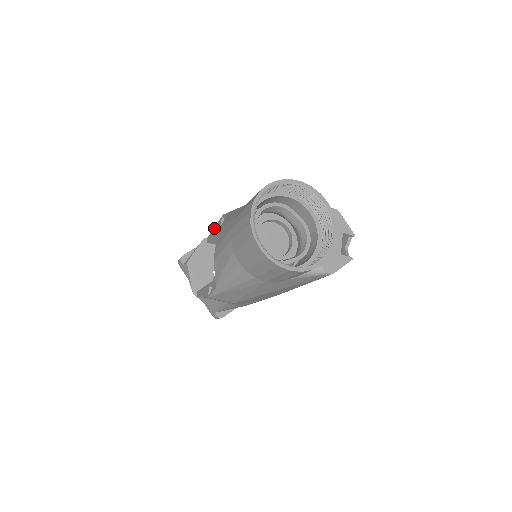
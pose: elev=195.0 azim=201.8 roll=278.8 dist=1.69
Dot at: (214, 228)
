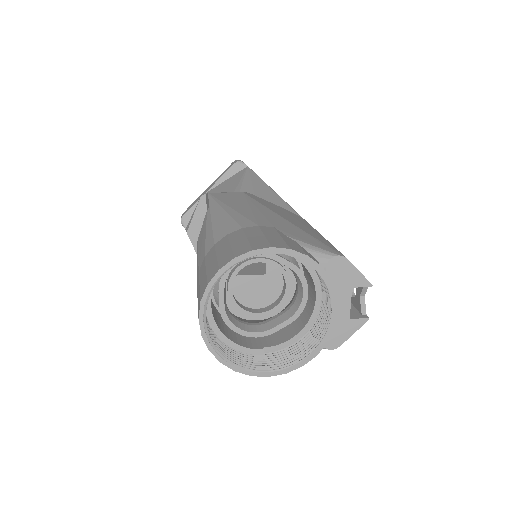
Dot at: (206, 195)
